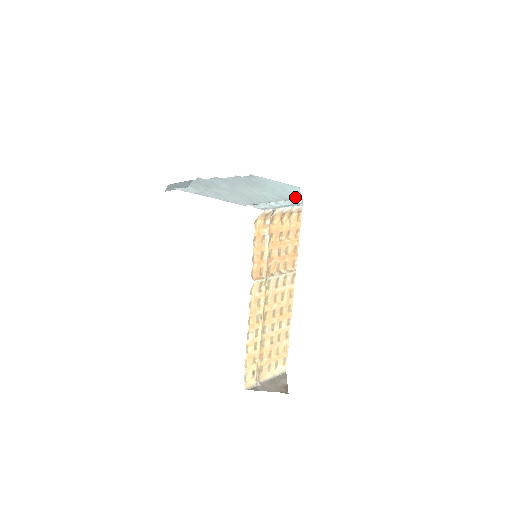
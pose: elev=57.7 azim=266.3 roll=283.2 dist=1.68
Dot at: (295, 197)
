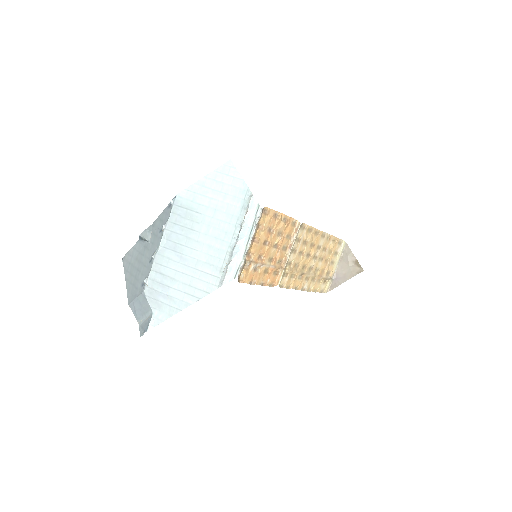
Dot at: (243, 198)
